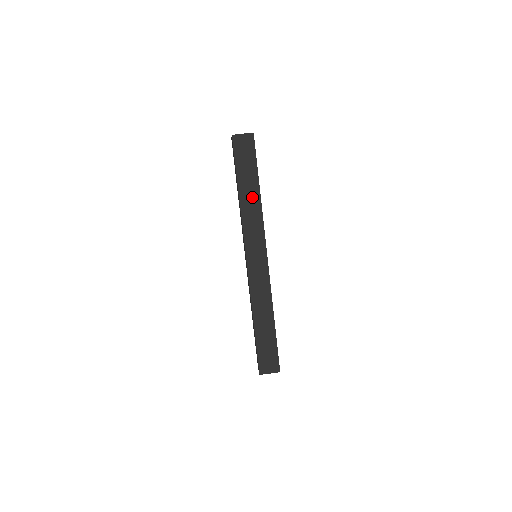
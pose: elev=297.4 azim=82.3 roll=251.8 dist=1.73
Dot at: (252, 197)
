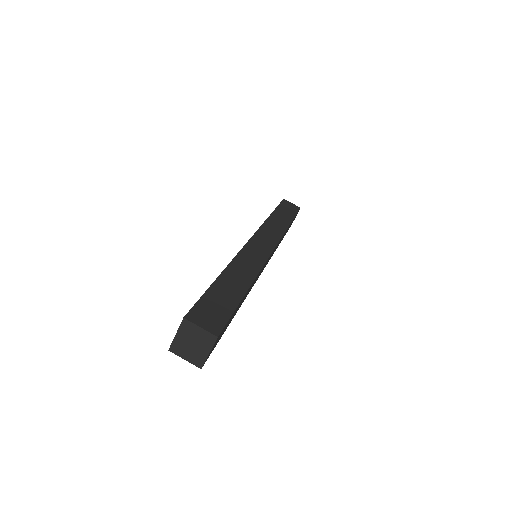
Dot at: occluded
